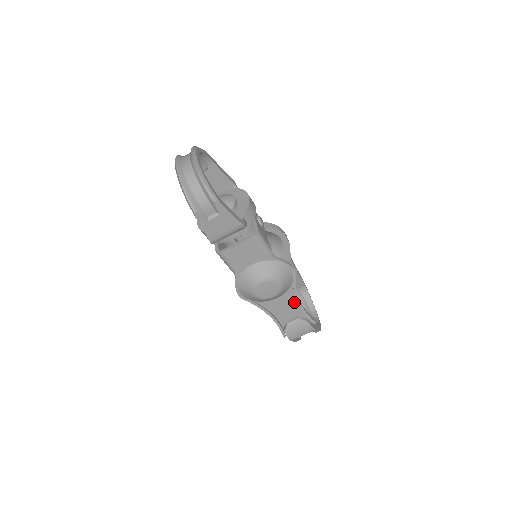
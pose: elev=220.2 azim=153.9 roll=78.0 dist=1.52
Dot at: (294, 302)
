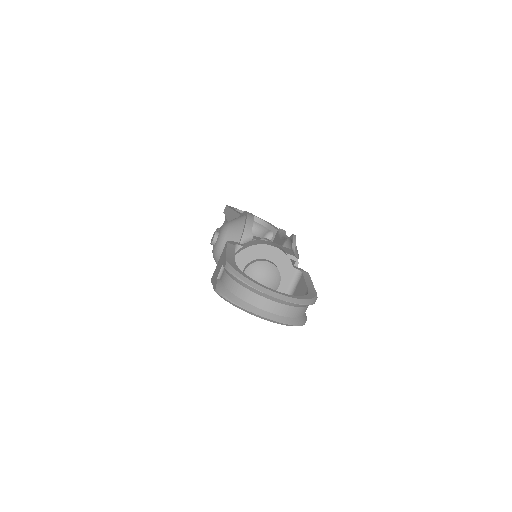
Dot at: occluded
